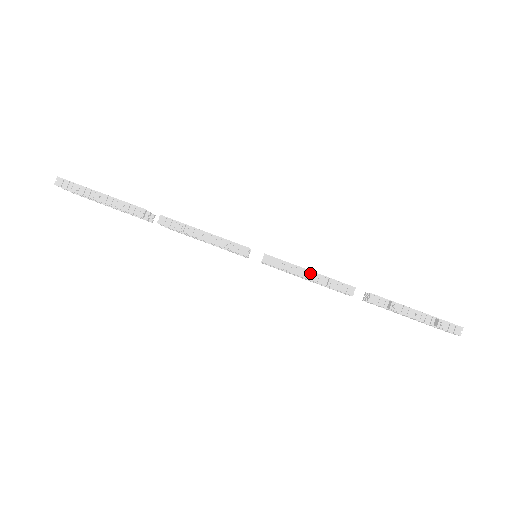
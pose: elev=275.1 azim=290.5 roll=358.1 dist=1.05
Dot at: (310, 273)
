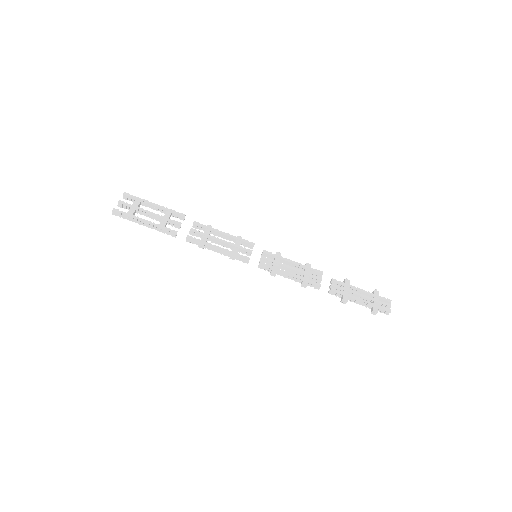
Dot at: (290, 276)
